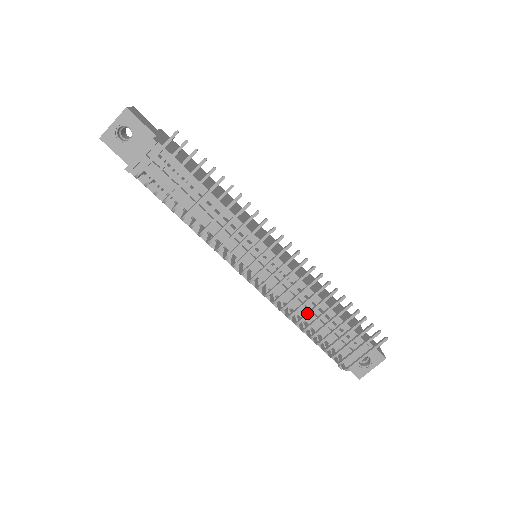
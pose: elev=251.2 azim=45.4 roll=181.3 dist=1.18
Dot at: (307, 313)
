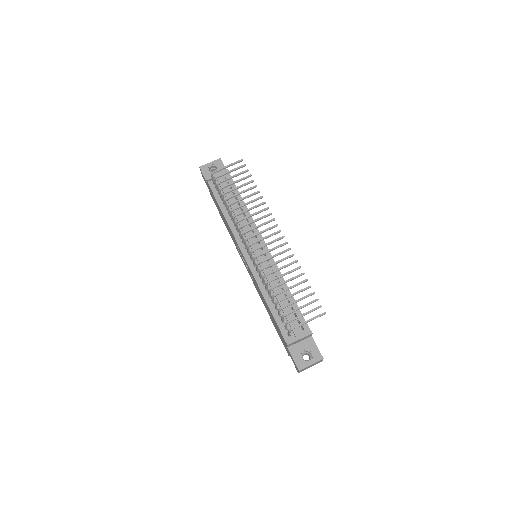
Dot at: (276, 277)
